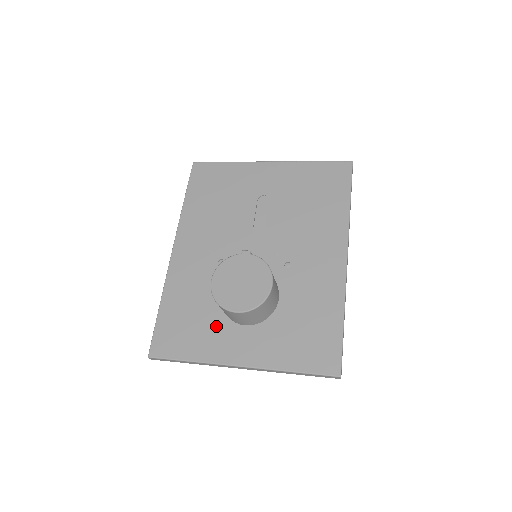
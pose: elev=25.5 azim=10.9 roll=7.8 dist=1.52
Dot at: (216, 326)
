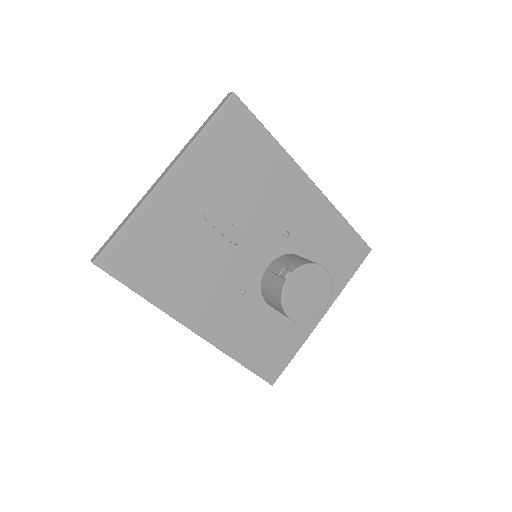
Dot at: (289, 321)
